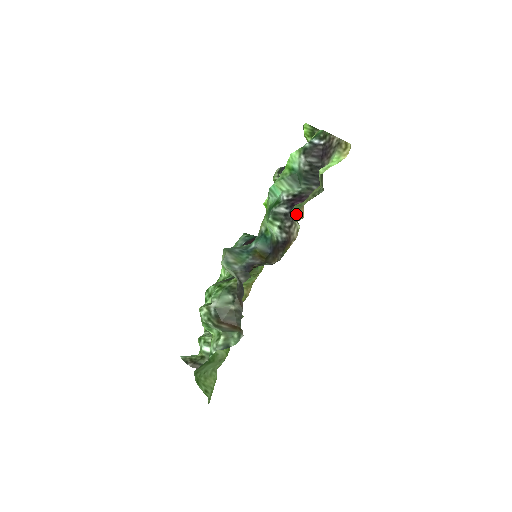
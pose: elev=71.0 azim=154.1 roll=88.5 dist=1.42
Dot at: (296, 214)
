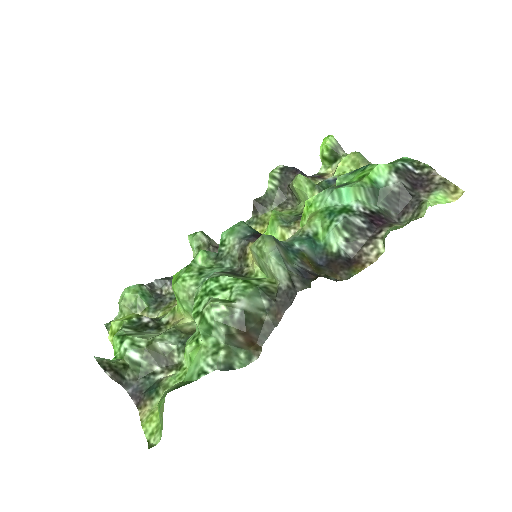
Dot at: occluded
